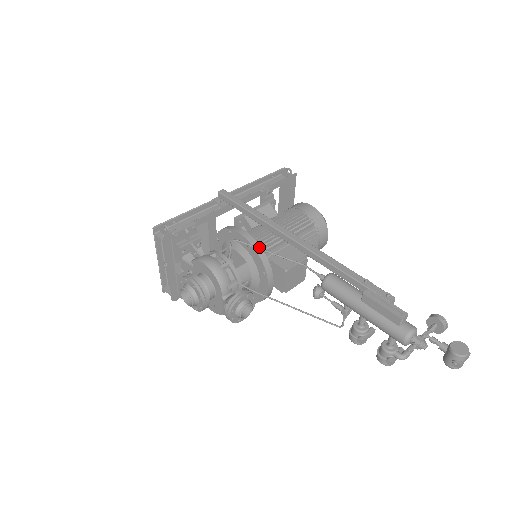
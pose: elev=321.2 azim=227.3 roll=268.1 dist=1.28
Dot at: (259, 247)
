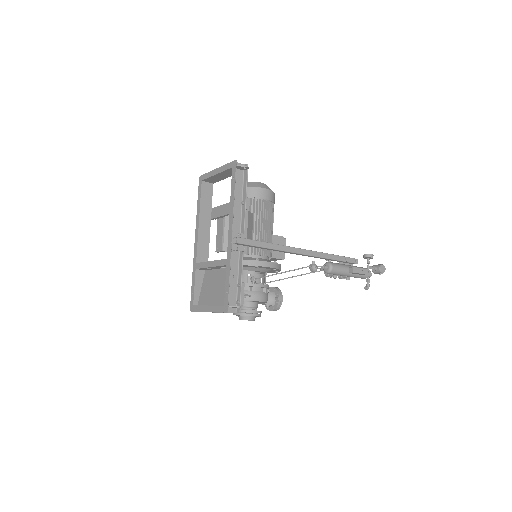
Dot at: (280, 265)
